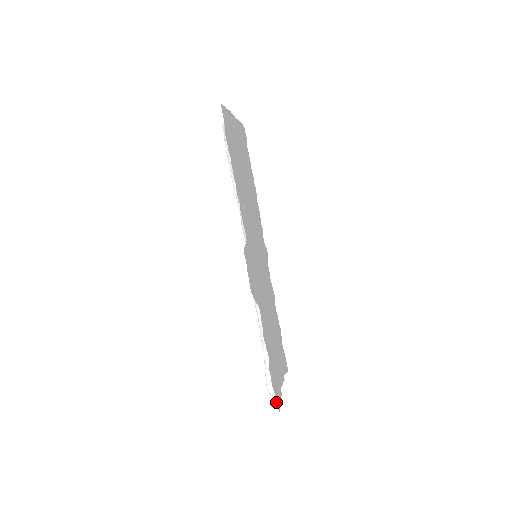
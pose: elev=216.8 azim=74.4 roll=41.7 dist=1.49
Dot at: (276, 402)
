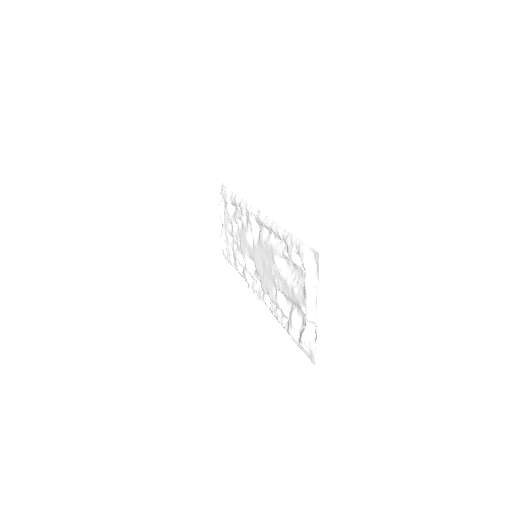
Dot at: occluded
